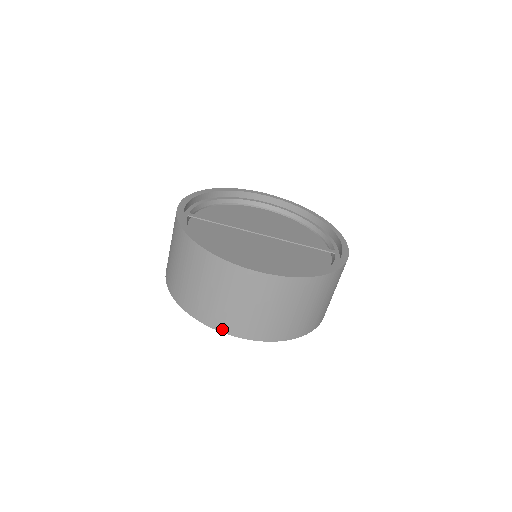
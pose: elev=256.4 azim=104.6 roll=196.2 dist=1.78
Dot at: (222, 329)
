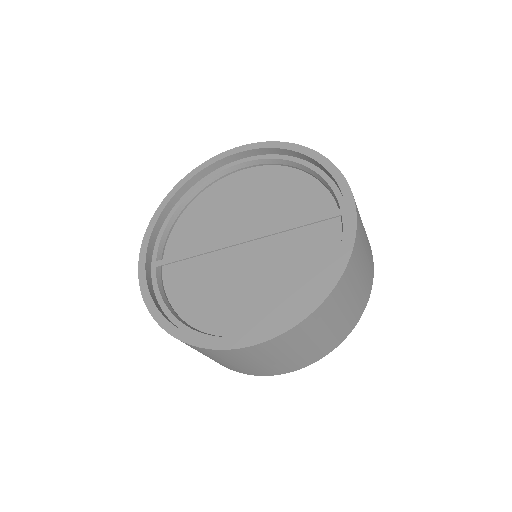
Dot at: (260, 375)
